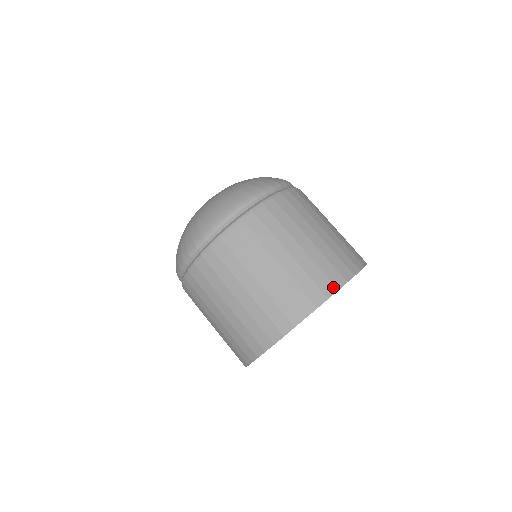
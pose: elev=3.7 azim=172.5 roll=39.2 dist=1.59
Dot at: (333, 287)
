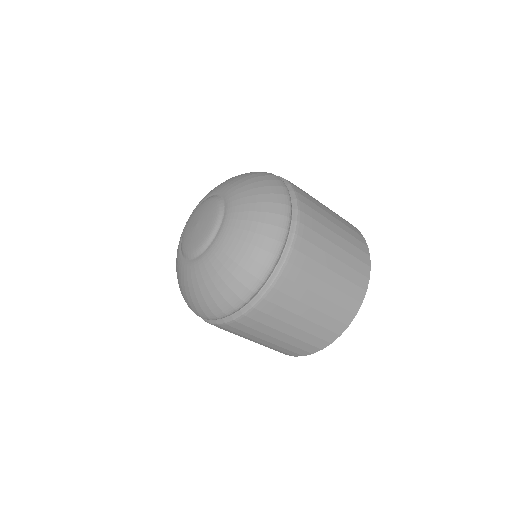
Dot at: (367, 256)
